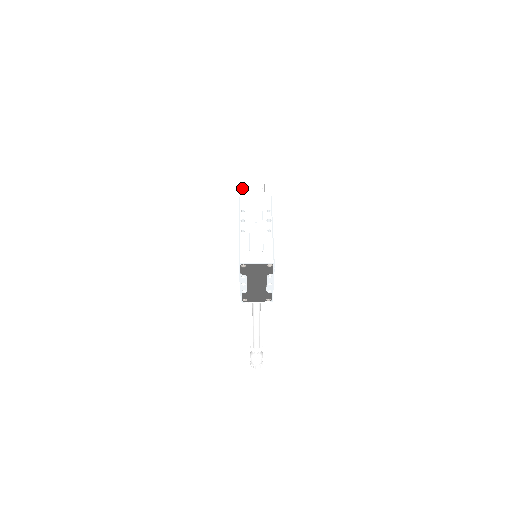
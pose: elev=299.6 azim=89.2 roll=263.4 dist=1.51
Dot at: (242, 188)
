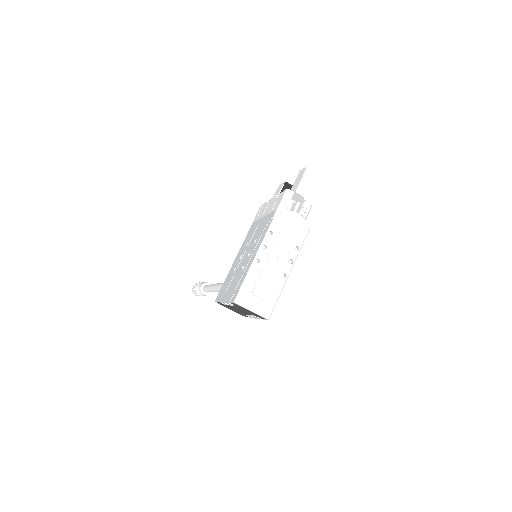
Dot at: (286, 200)
